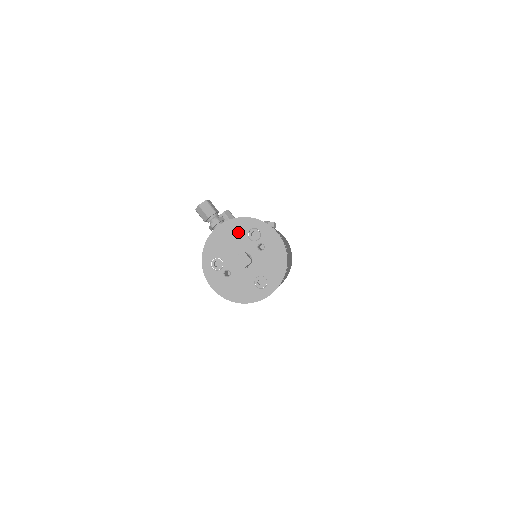
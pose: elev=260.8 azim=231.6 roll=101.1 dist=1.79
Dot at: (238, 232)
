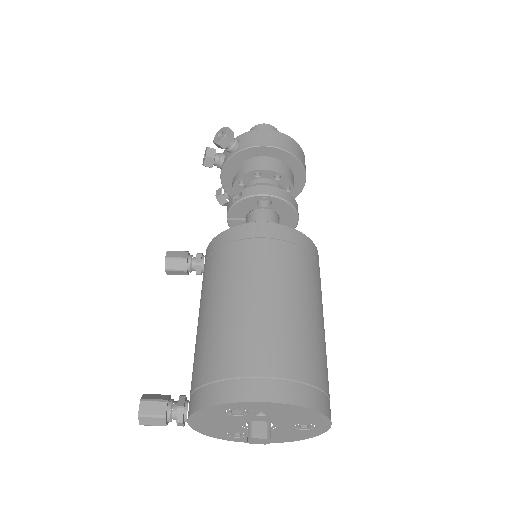
Dot at: (216, 418)
